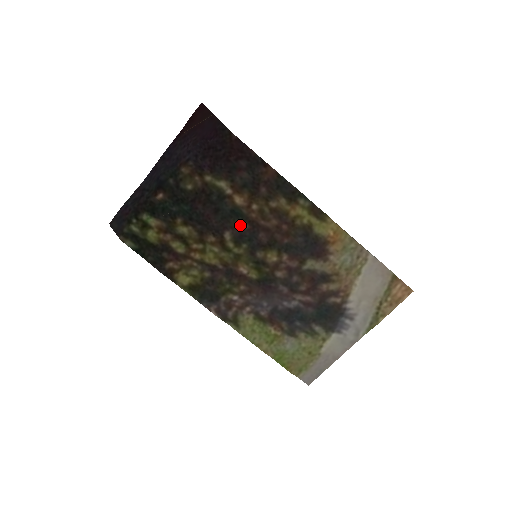
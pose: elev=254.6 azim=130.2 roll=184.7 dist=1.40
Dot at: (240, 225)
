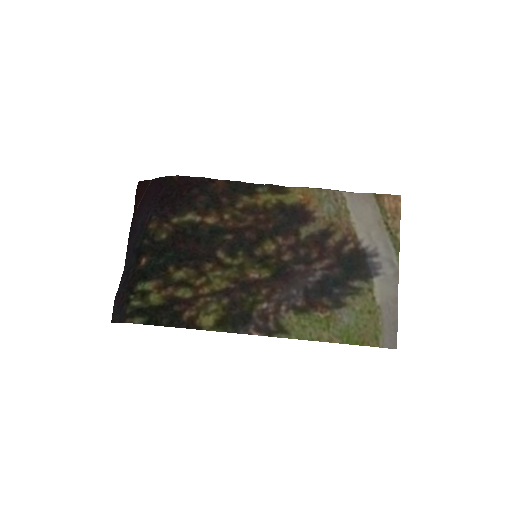
Dot at: (225, 239)
